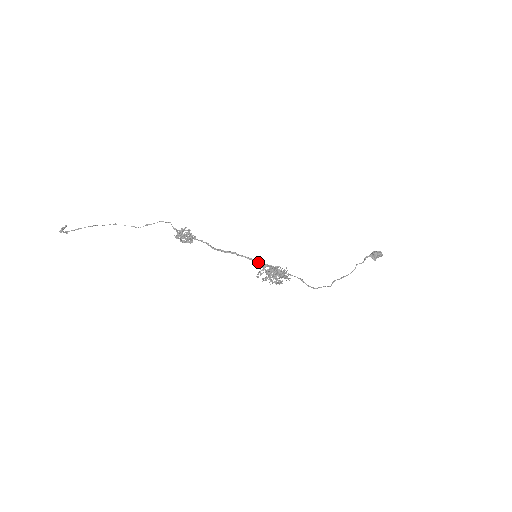
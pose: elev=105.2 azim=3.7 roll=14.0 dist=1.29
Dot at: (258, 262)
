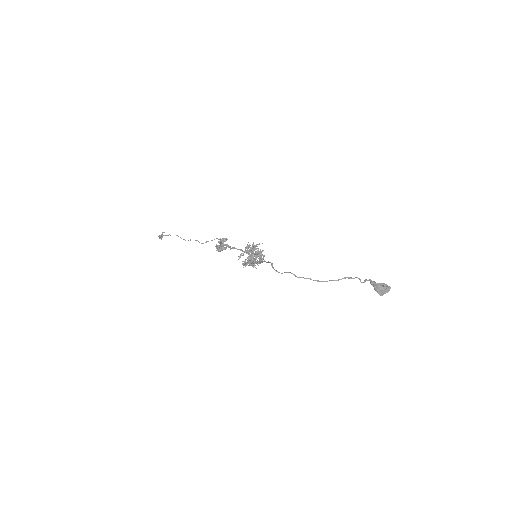
Dot at: occluded
